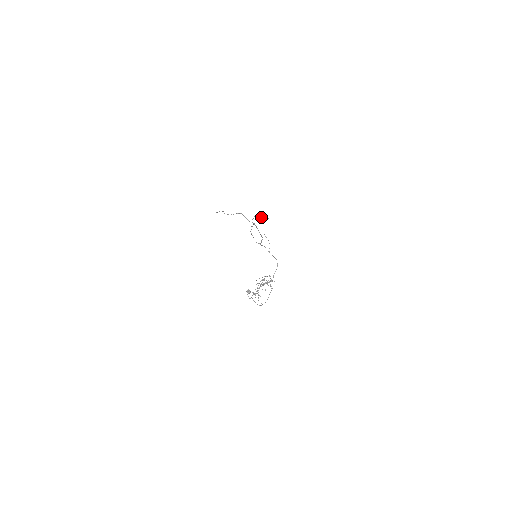
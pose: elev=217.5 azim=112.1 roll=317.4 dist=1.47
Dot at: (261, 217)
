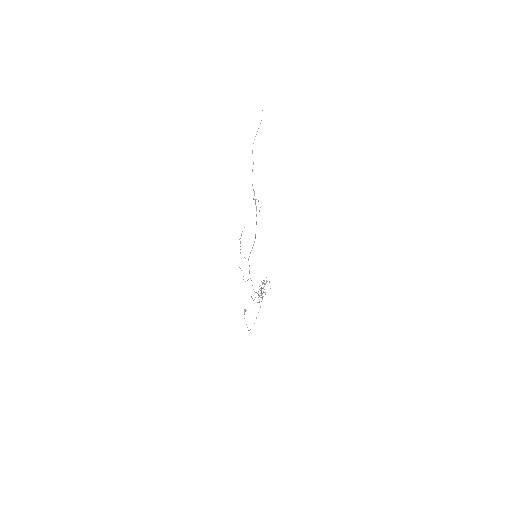
Dot at: occluded
